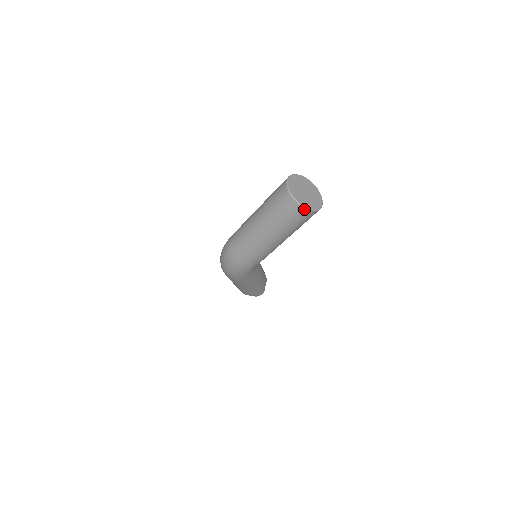
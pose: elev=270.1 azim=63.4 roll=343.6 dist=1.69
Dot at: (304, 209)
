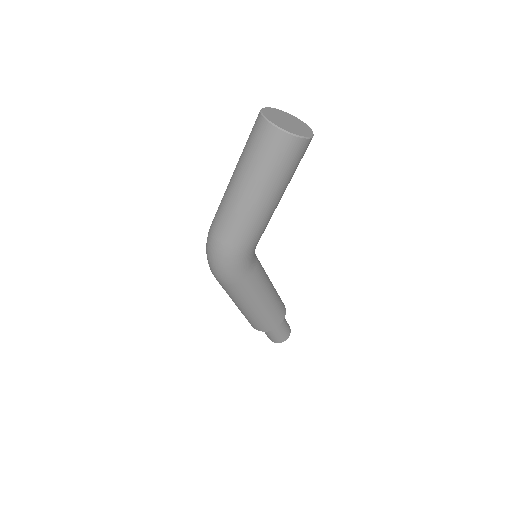
Dot at: (284, 133)
